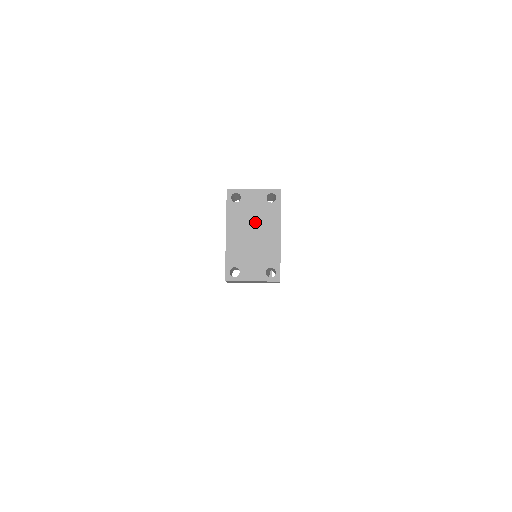
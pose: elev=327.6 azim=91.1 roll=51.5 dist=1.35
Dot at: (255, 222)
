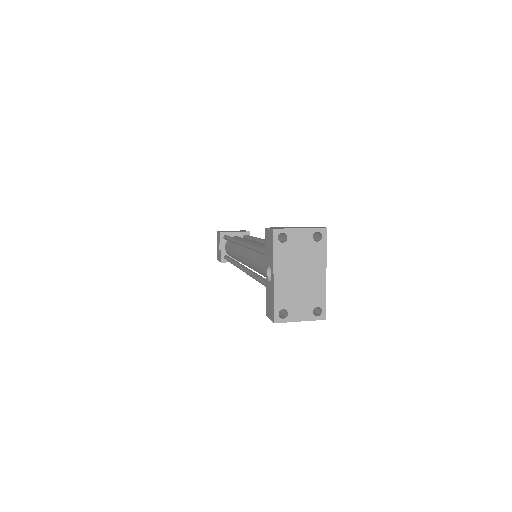
Dot at: (302, 262)
